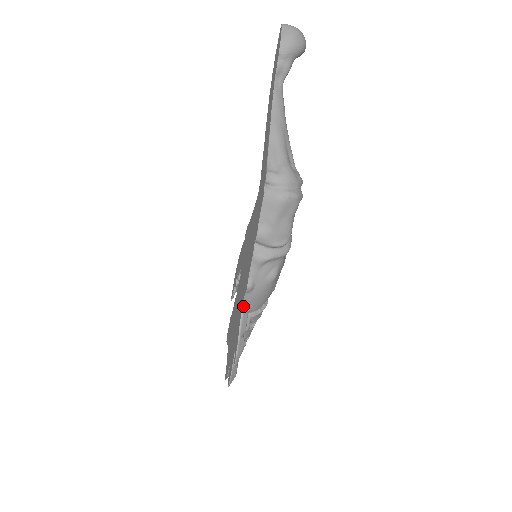
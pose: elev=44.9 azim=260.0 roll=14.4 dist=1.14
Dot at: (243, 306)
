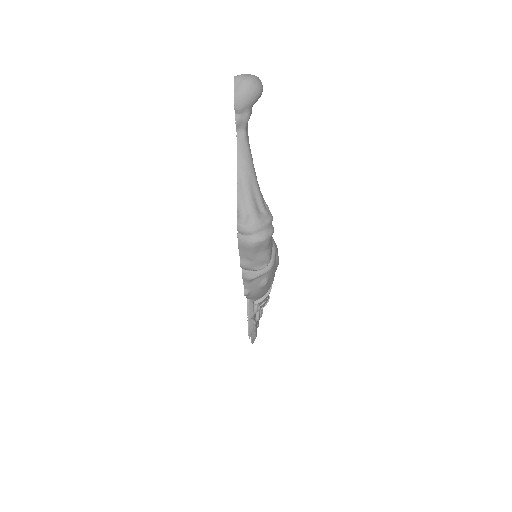
Dot at: (248, 300)
